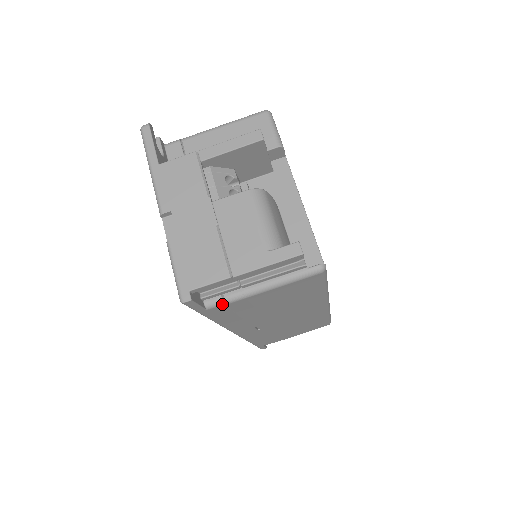
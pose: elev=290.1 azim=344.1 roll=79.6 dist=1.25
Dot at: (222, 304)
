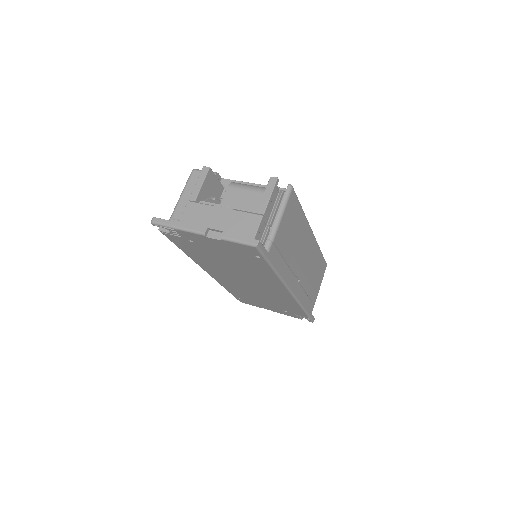
Dot at: (272, 243)
